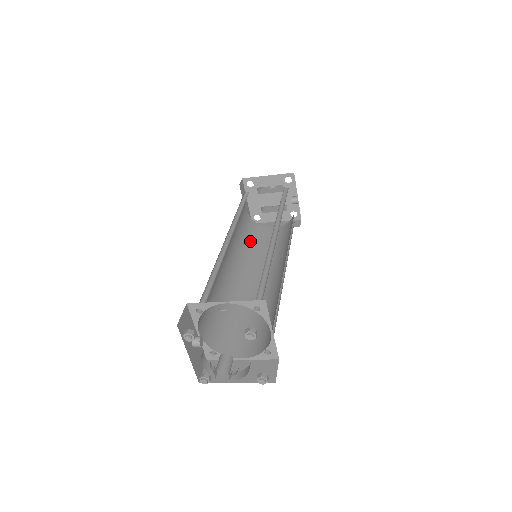
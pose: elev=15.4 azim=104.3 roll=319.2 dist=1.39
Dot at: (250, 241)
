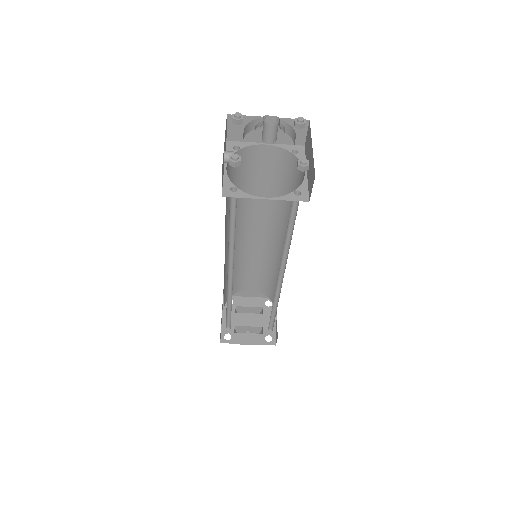
Dot at: (231, 308)
